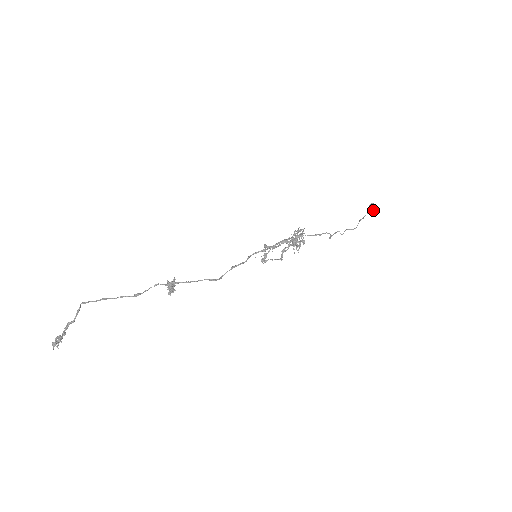
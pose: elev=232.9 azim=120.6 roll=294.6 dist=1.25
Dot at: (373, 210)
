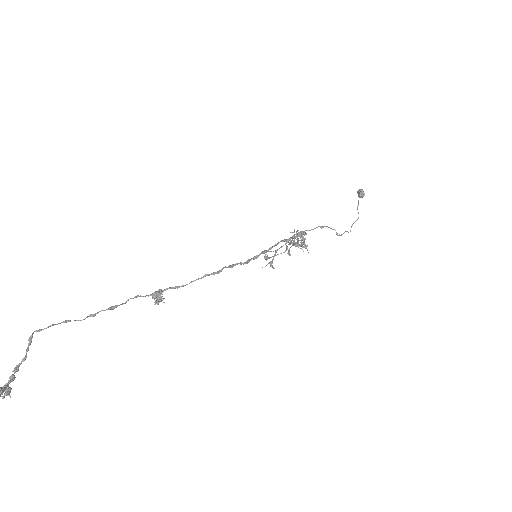
Dot at: (362, 191)
